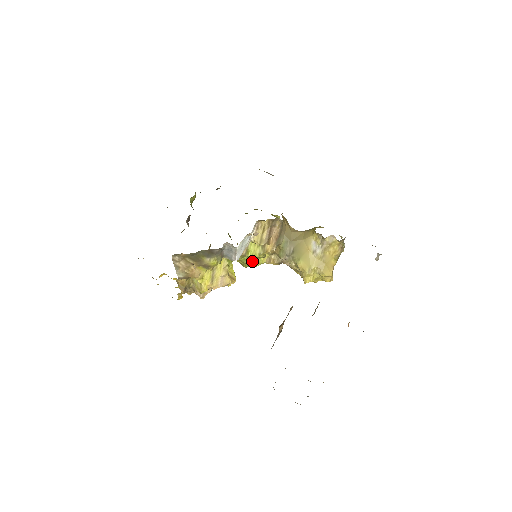
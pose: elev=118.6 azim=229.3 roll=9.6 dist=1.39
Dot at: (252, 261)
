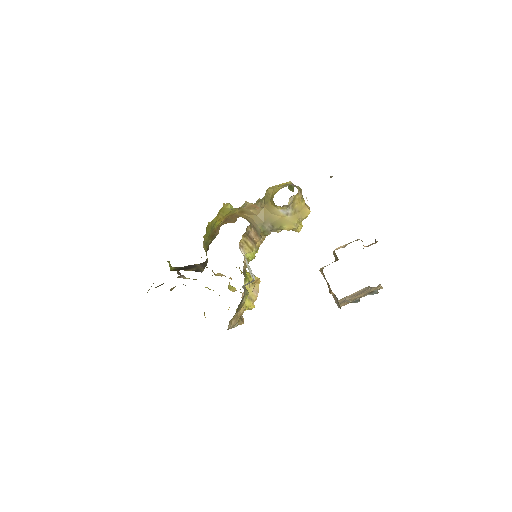
Dot at: occluded
